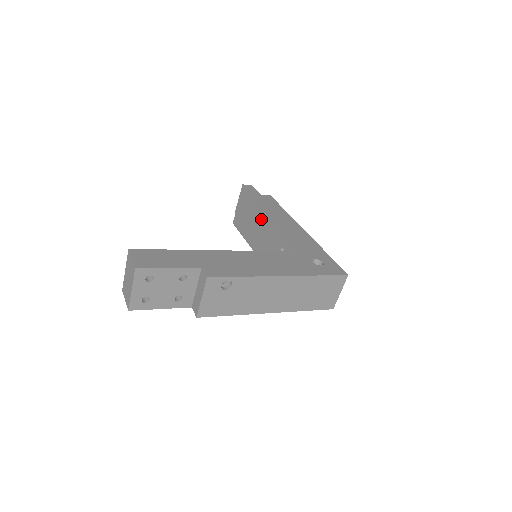
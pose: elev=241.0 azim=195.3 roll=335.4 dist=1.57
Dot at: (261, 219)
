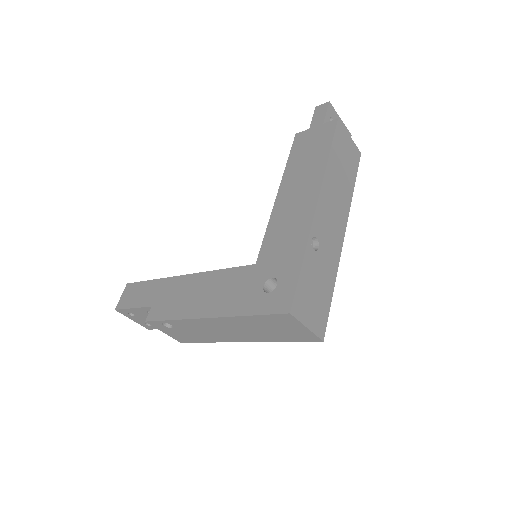
Dot at: (280, 190)
